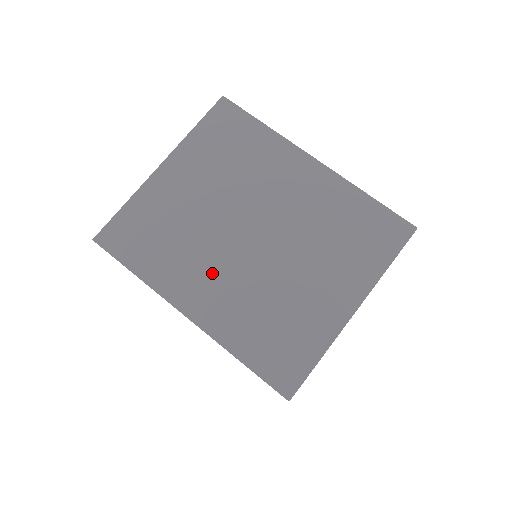
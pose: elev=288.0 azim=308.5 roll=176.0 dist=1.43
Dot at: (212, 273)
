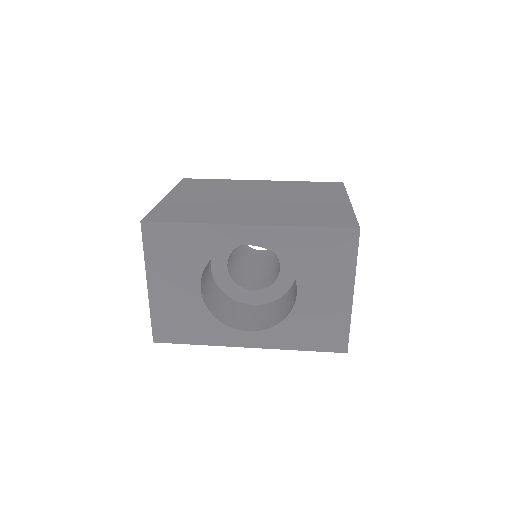
Dot at: (247, 211)
